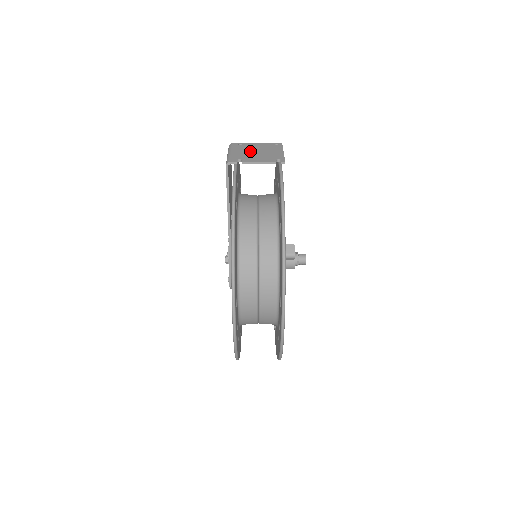
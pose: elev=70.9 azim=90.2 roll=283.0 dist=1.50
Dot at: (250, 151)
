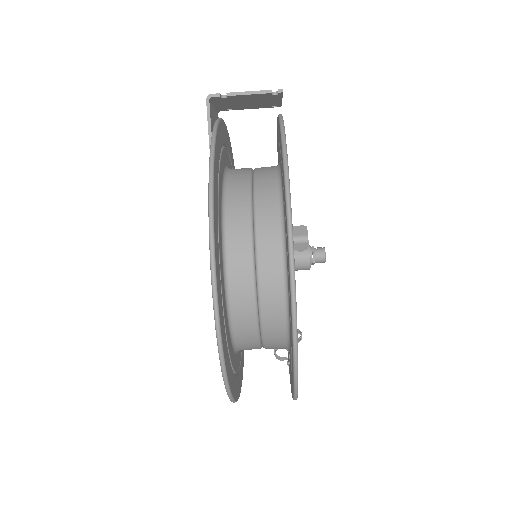
Dot at: occluded
